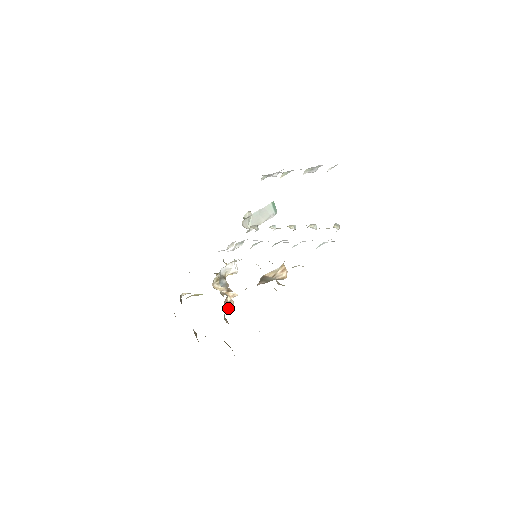
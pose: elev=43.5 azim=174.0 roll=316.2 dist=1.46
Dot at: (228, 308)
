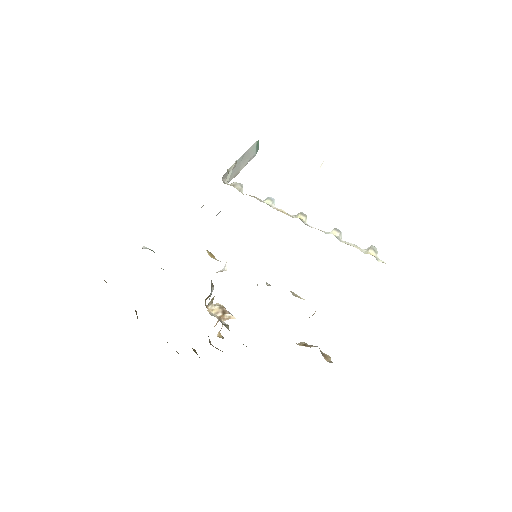
Dot at: (219, 333)
